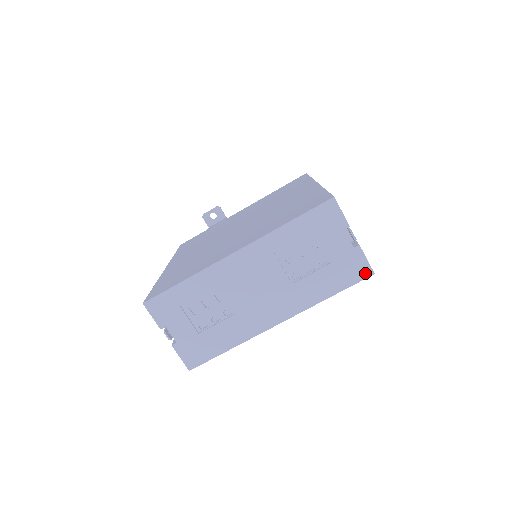
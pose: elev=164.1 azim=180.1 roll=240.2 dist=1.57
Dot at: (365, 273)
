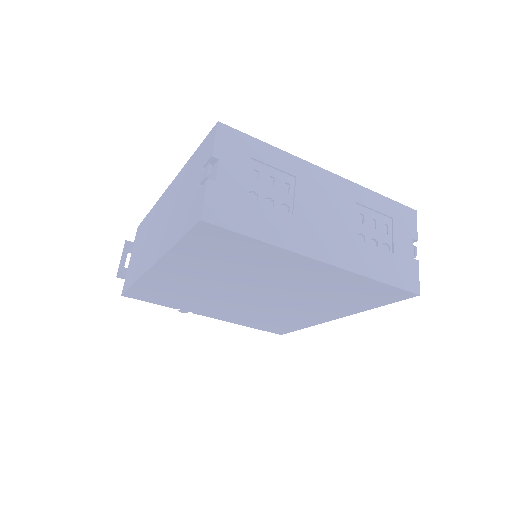
Dot at: (413, 287)
